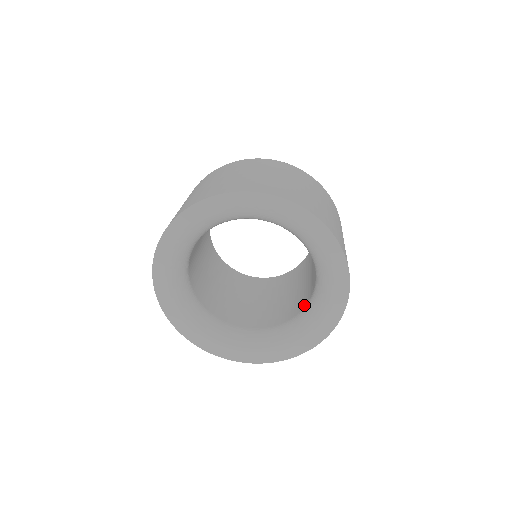
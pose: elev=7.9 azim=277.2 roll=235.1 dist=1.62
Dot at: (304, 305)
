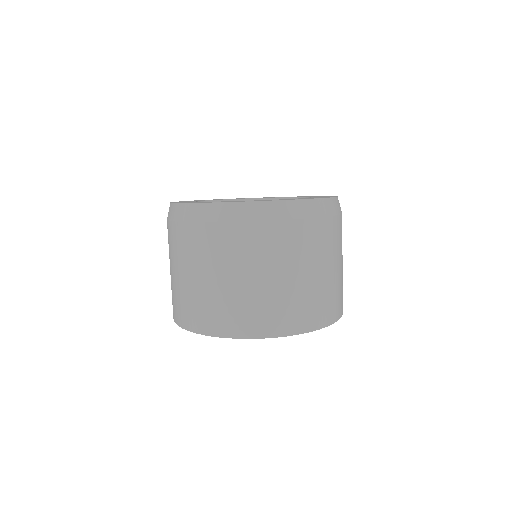
Dot at: occluded
